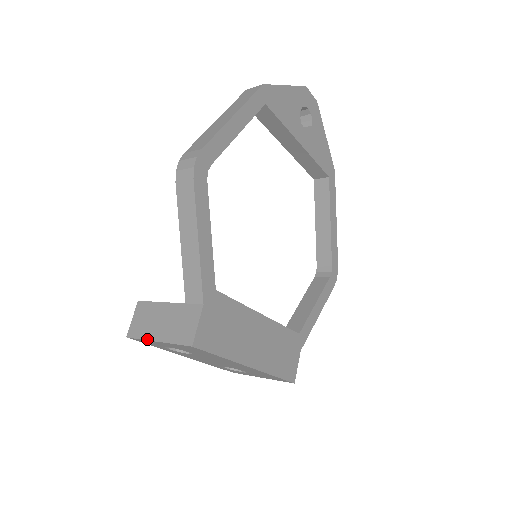
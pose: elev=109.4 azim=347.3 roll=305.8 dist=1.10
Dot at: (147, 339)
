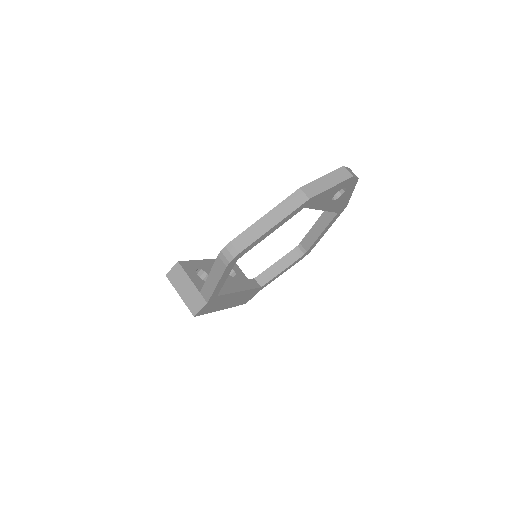
Dot at: (175, 289)
